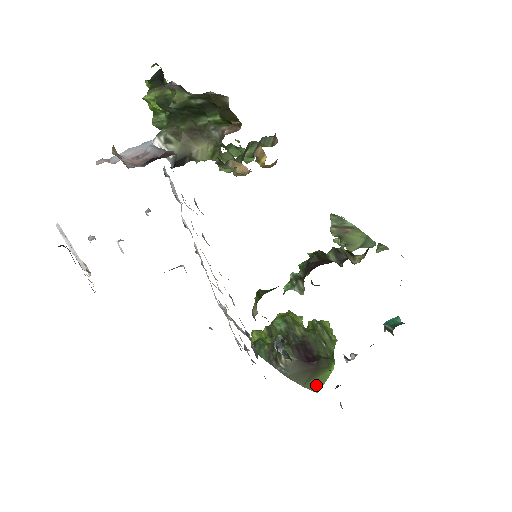
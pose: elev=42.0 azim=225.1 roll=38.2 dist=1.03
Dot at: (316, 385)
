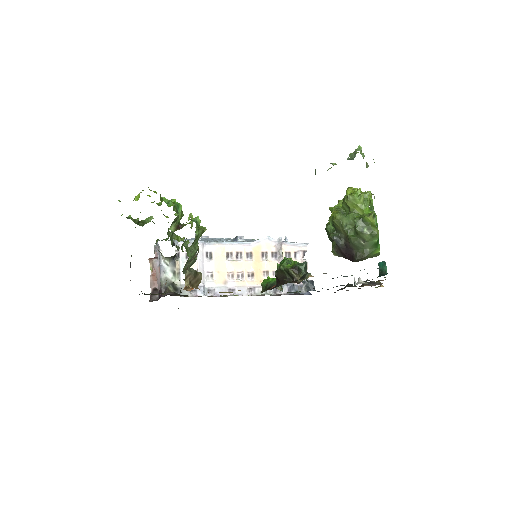
Dot at: (372, 256)
